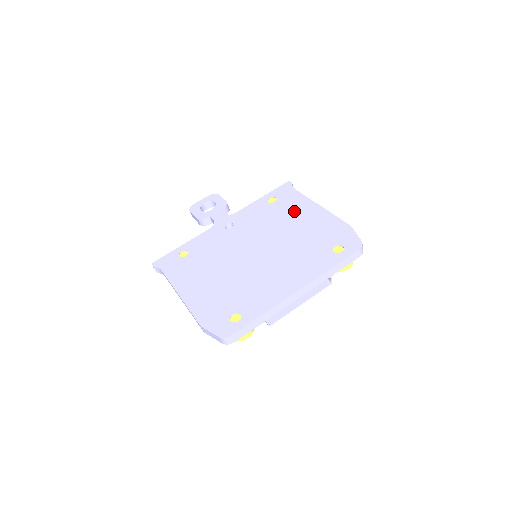
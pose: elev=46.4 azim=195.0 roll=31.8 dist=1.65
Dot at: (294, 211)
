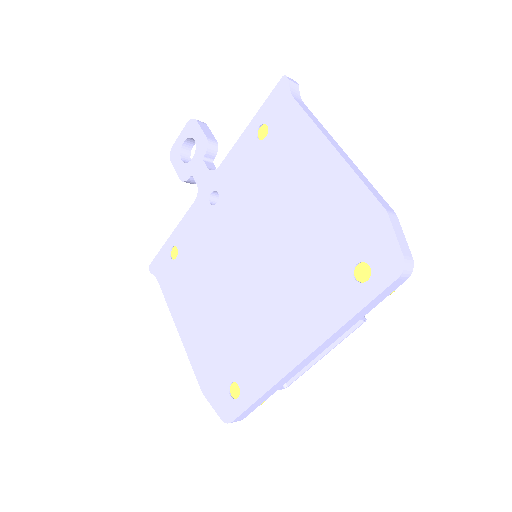
Dot at: (293, 163)
